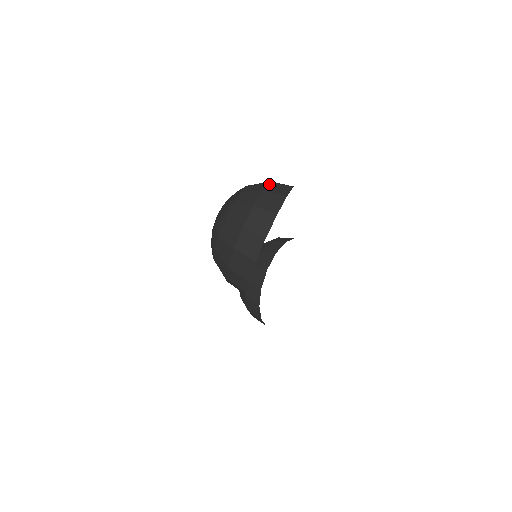
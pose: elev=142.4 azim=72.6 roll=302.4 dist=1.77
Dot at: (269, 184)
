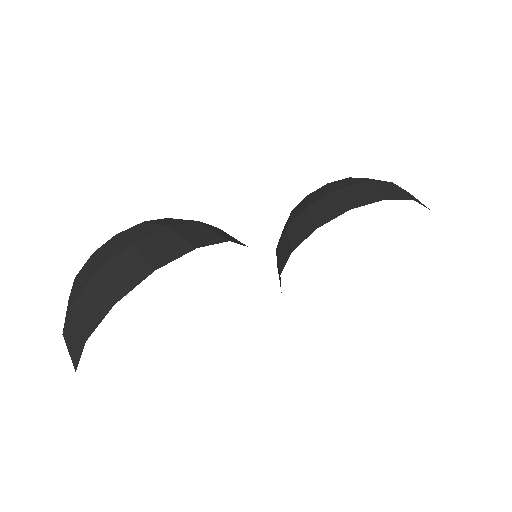
Dot at: (88, 285)
